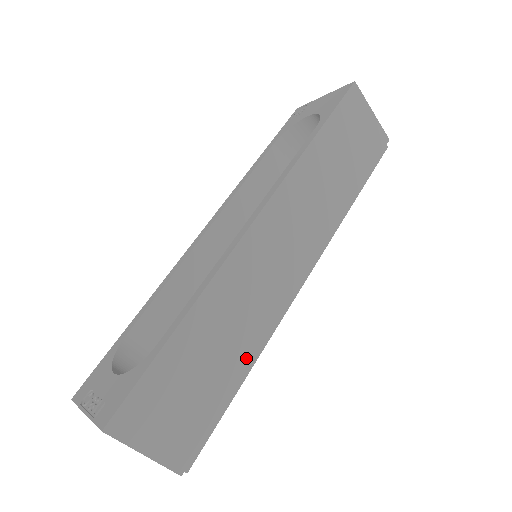
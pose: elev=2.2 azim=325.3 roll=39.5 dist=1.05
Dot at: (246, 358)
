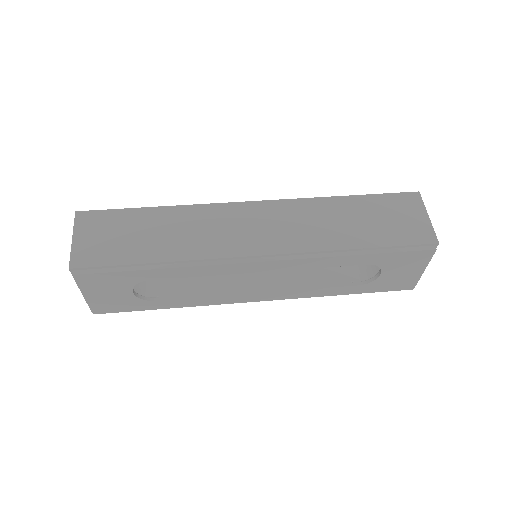
Dot at: (170, 256)
